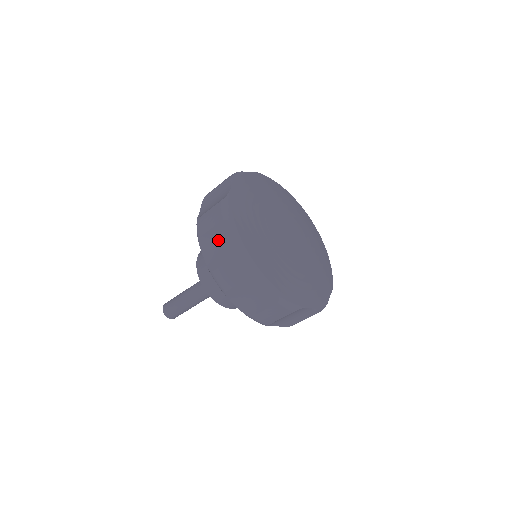
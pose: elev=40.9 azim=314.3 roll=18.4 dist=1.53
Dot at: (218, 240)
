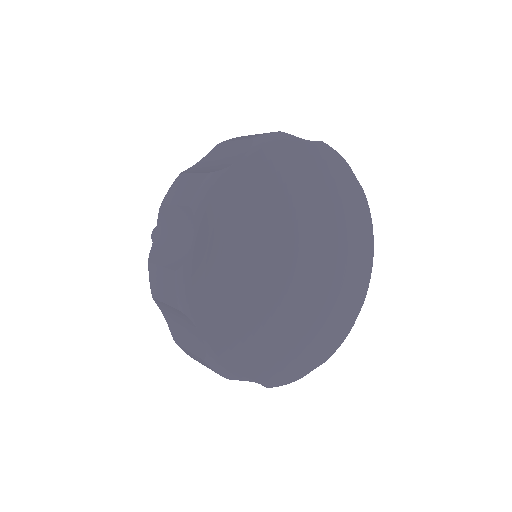
Dot at: (174, 227)
